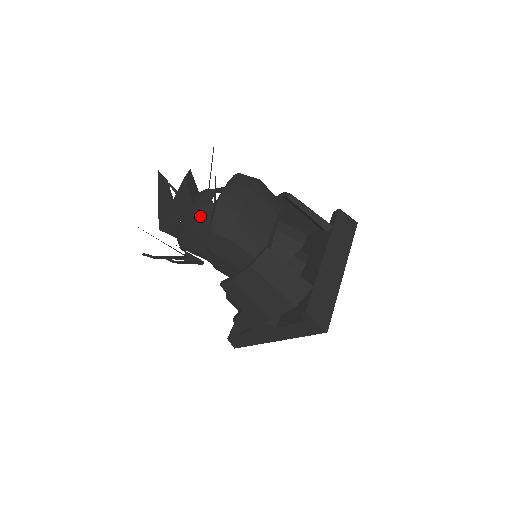
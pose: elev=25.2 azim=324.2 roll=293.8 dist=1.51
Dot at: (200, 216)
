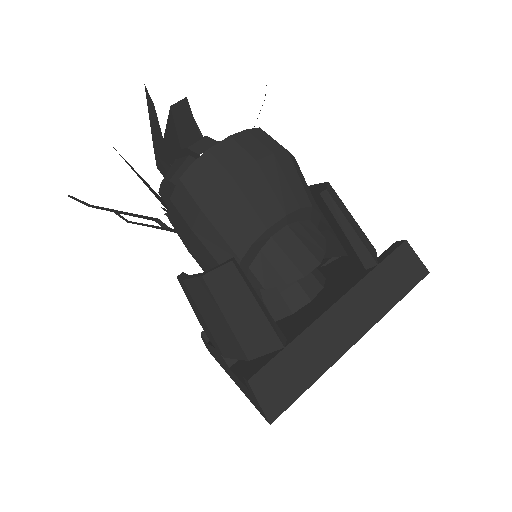
Dot at: (178, 172)
